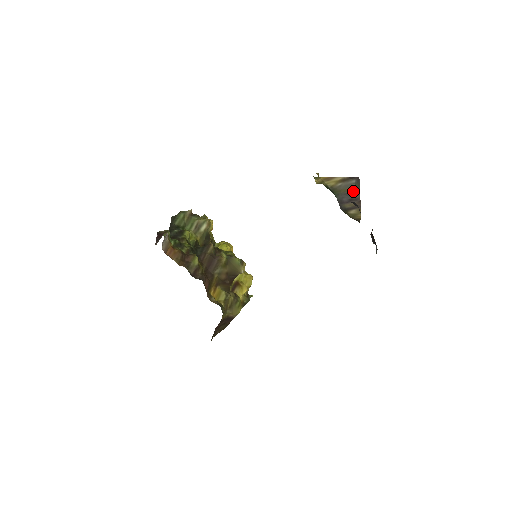
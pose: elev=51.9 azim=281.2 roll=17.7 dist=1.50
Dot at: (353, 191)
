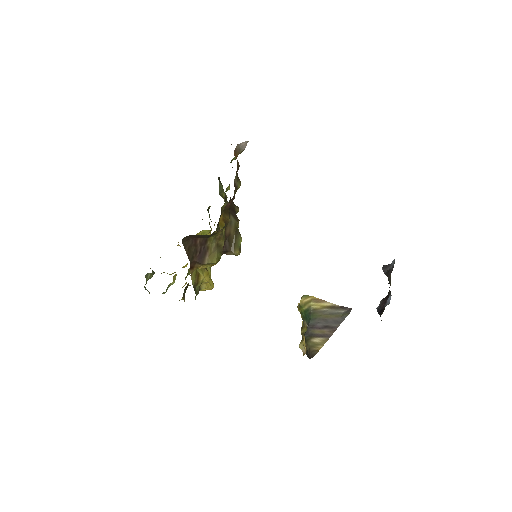
Dot at: (335, 319)
